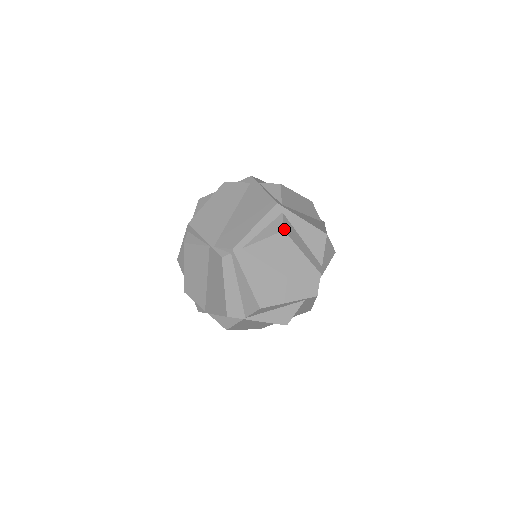
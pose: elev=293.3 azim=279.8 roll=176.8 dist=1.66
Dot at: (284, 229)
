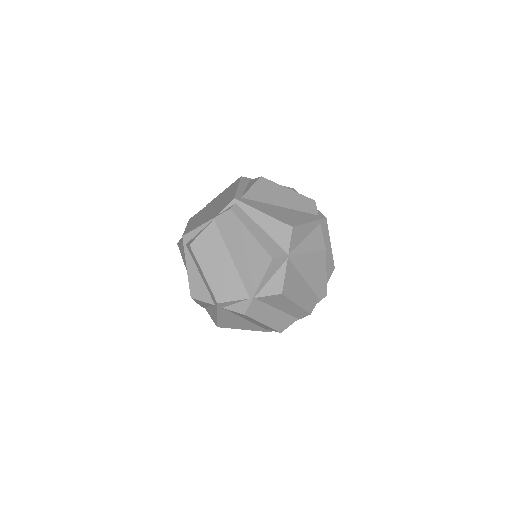
Dot at: (260, 177)
